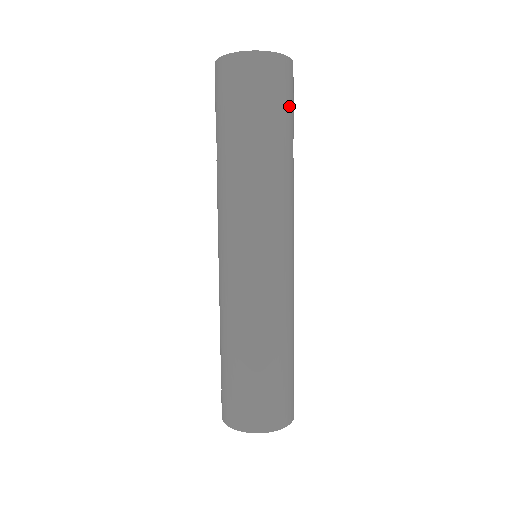
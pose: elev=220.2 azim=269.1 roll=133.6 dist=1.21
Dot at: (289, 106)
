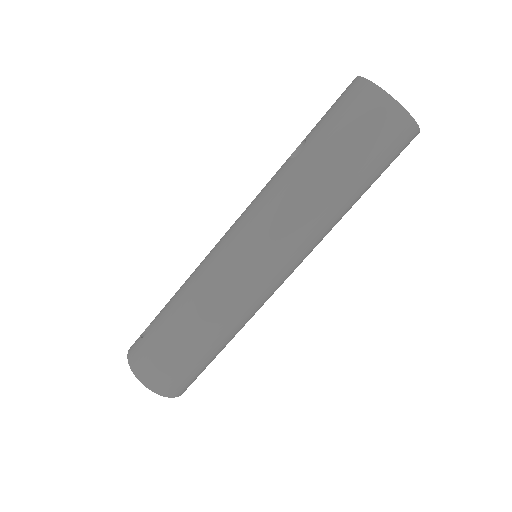
Dot at: (385, 169)
